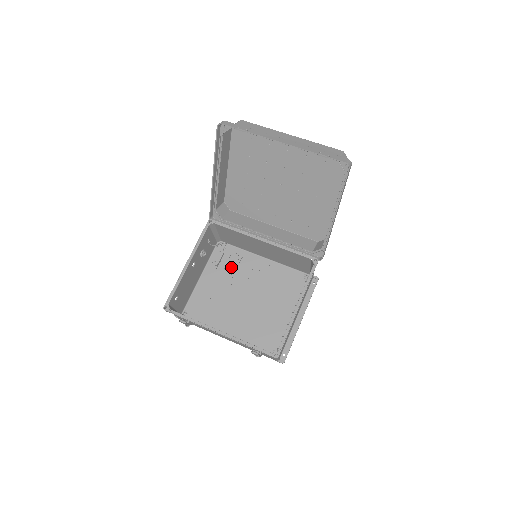
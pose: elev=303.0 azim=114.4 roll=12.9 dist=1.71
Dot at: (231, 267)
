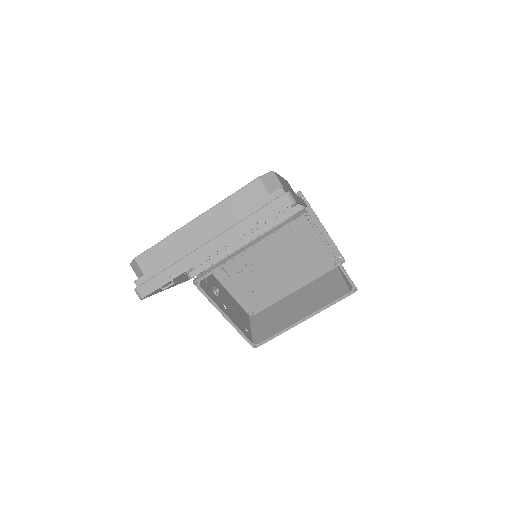
Dot at: (236, 263)
